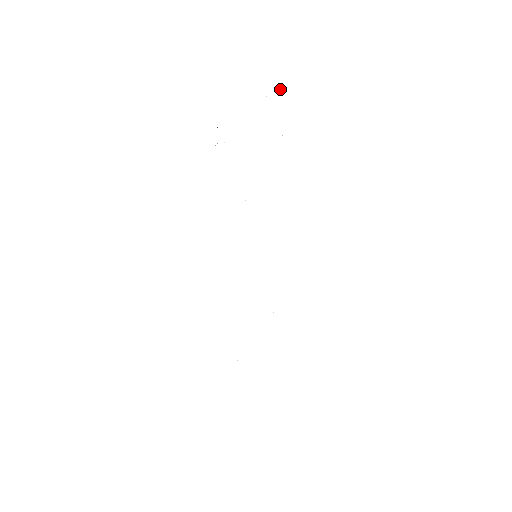
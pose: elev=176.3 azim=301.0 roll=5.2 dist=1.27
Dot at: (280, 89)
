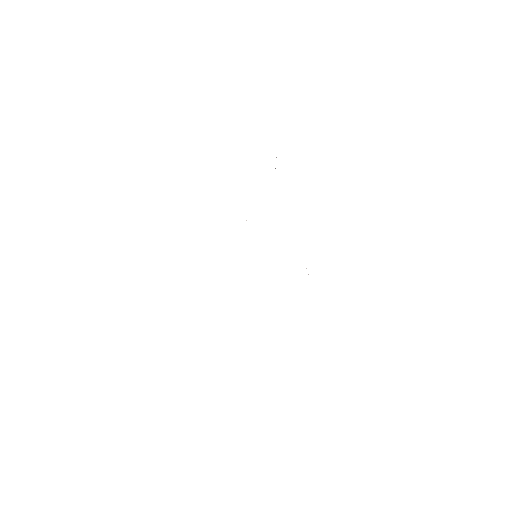
Dot at: occluded
